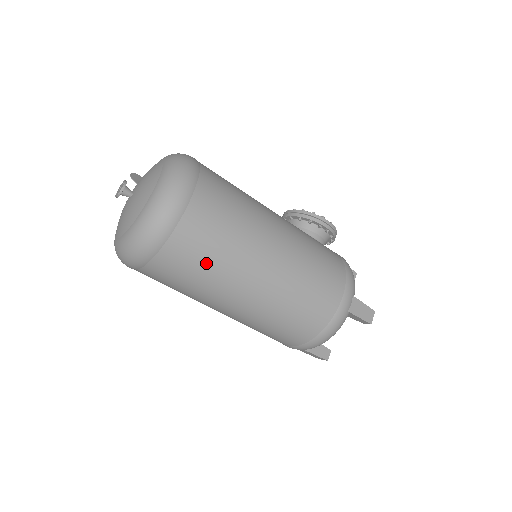
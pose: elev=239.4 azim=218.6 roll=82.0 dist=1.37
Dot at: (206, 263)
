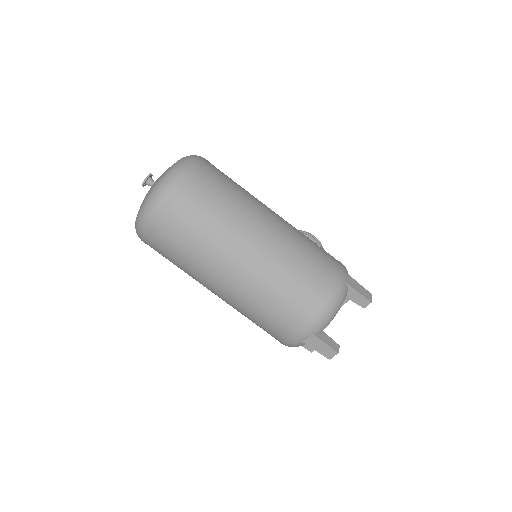
Dot at: (216, 209)
